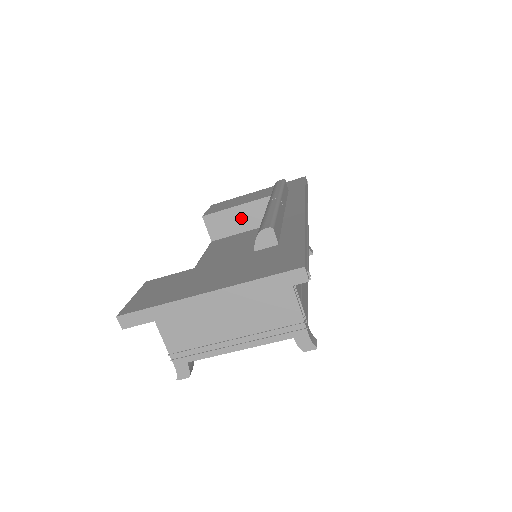
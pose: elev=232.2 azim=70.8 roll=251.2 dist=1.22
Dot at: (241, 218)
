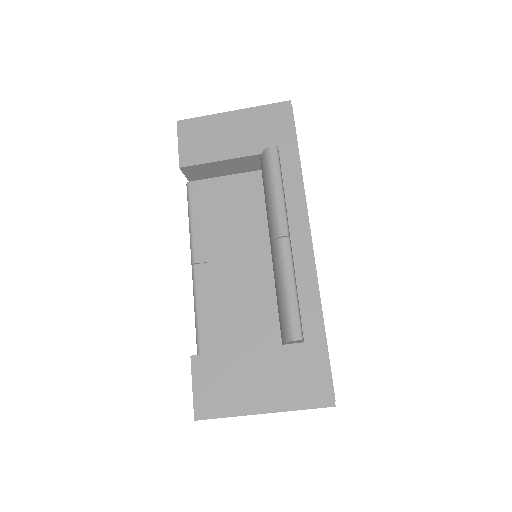
Dot at: (223, 168)
